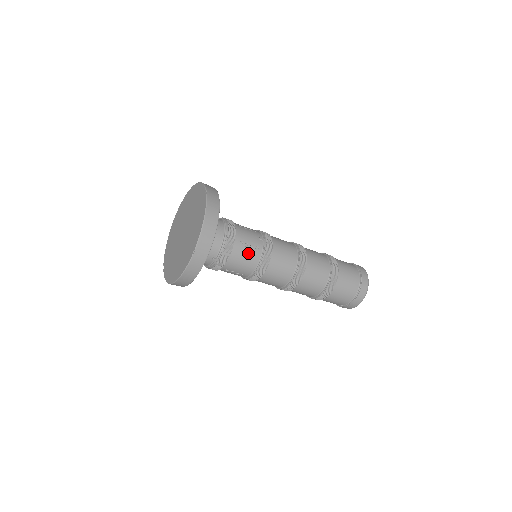
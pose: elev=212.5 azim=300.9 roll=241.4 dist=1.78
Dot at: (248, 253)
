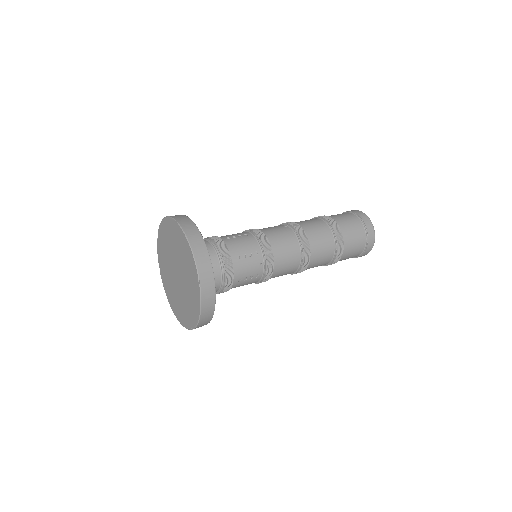
Dot at: (247, 282)
